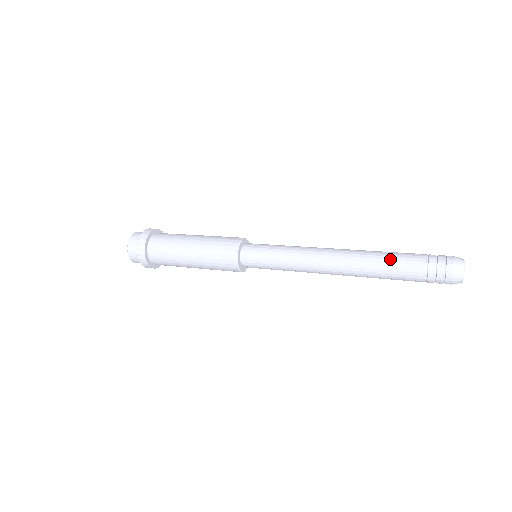
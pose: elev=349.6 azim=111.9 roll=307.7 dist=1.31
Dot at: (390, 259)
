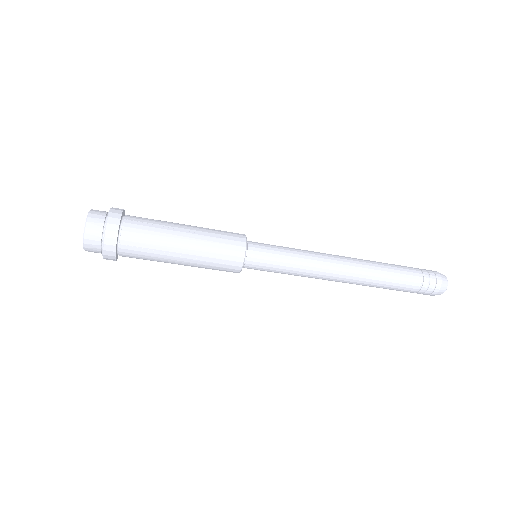
Dot at: (391, 264)
